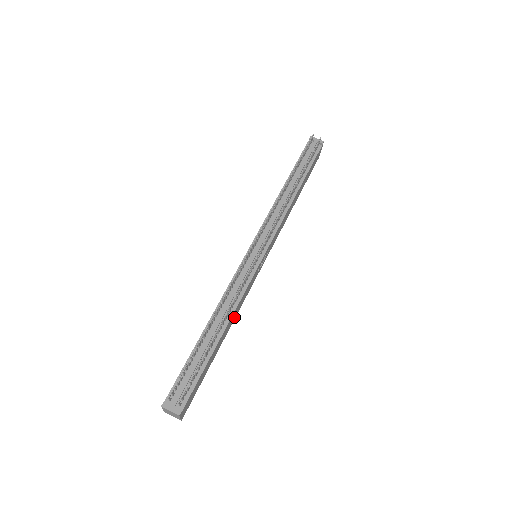
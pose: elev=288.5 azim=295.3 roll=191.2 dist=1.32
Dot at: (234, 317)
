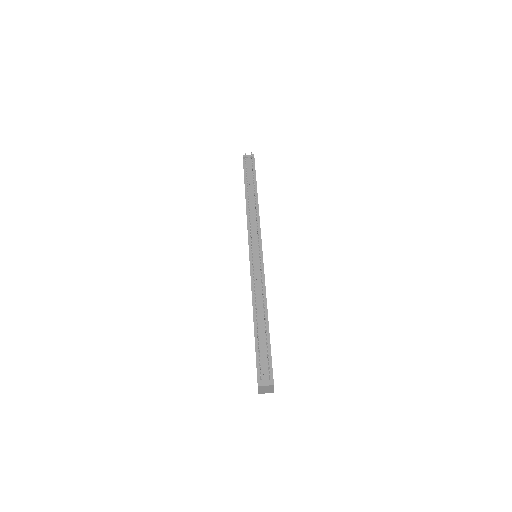
Dot at: occluded
